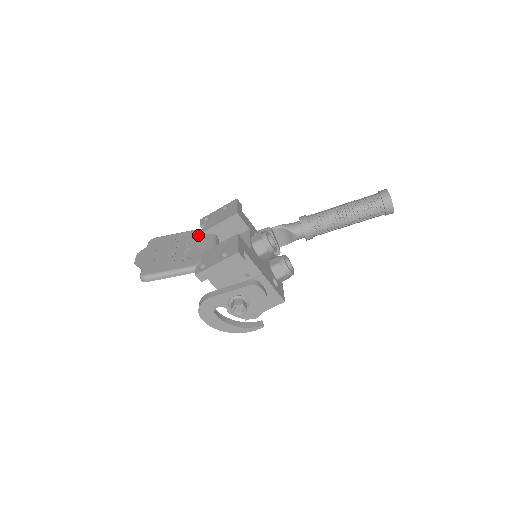
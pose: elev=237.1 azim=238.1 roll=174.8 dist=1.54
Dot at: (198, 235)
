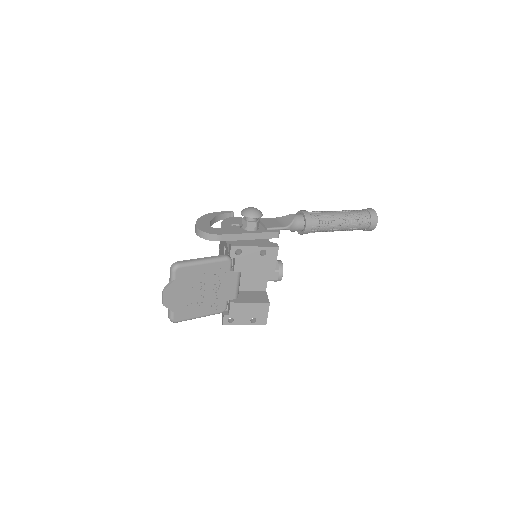
Dot at: (227, 271)
